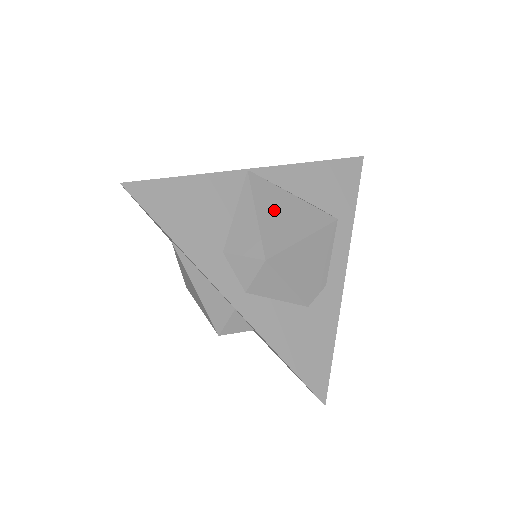
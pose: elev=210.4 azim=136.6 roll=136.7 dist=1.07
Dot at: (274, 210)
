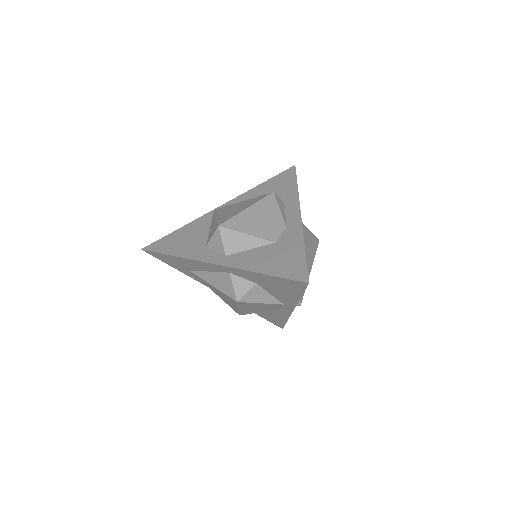
Dot at: (228, 211)
